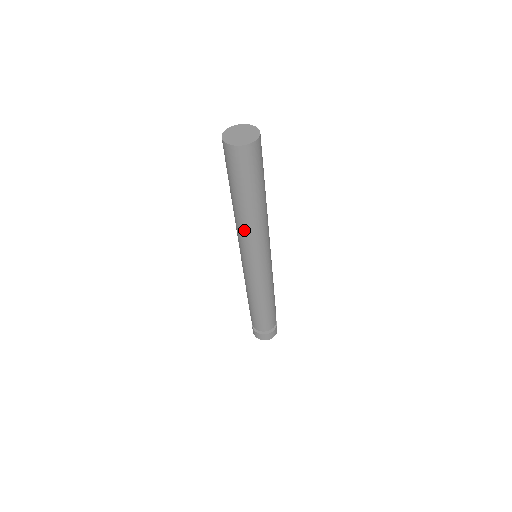
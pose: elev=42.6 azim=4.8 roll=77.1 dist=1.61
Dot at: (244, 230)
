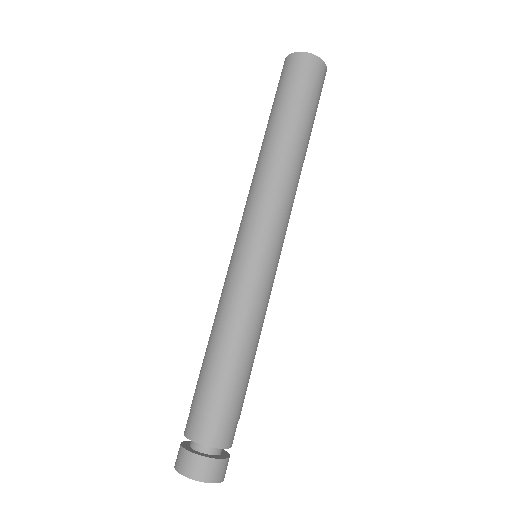
Dot at: (271, 175)
